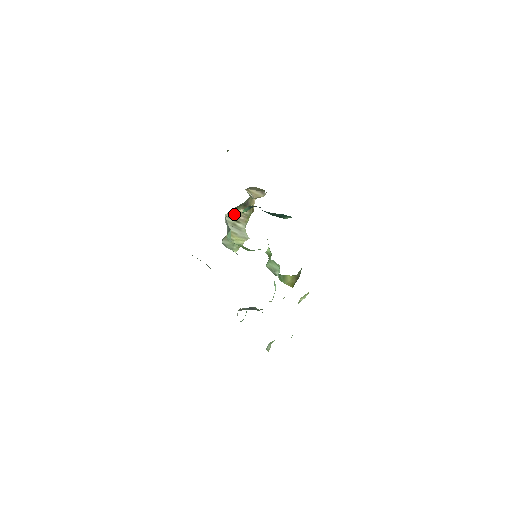
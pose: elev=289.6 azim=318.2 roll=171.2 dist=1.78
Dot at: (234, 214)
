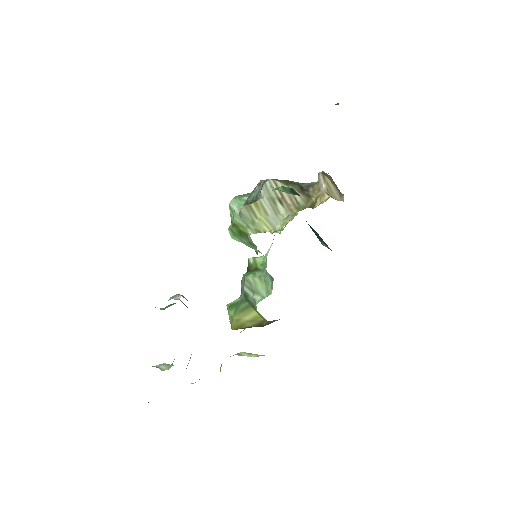
Dot at: occluded
